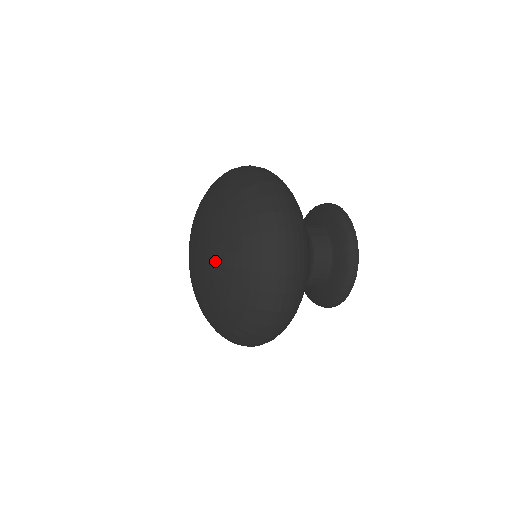
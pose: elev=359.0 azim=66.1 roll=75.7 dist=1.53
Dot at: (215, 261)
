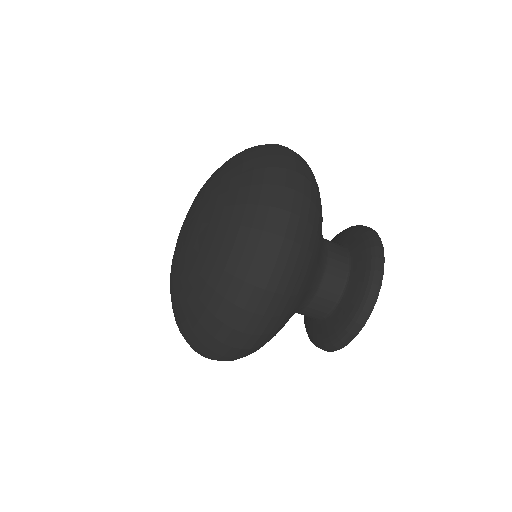
Dot at: (210, 181)
